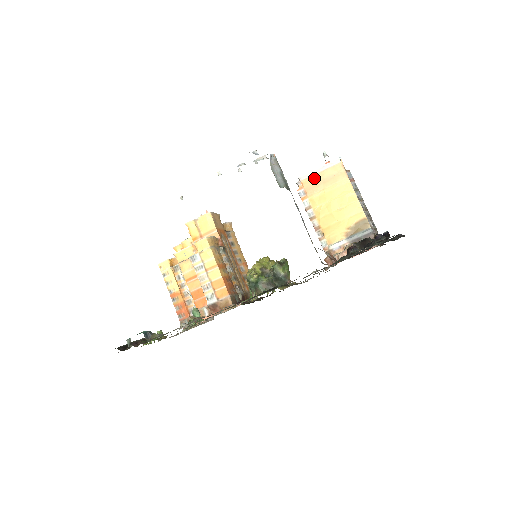
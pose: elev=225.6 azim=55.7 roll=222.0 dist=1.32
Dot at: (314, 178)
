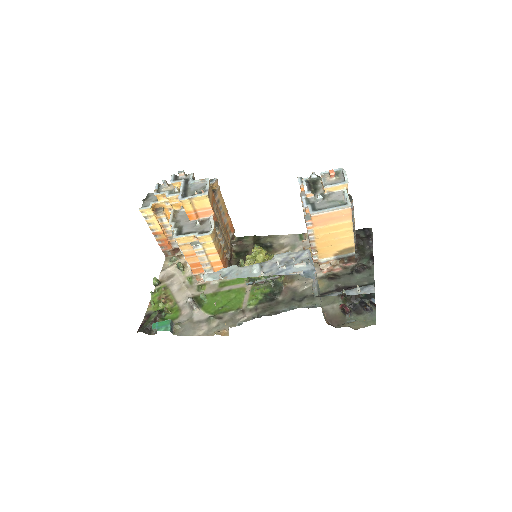
Dot at: (324, 216)
